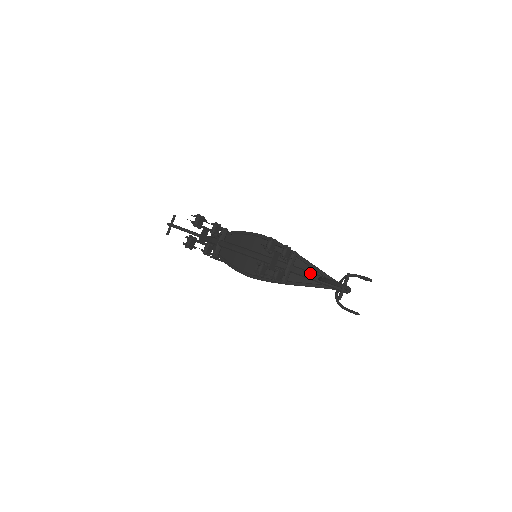
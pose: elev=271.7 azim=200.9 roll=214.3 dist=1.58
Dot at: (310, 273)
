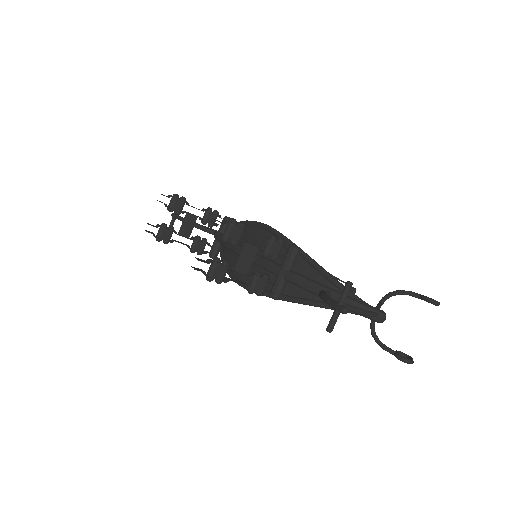
Dot at: (313, 283)
